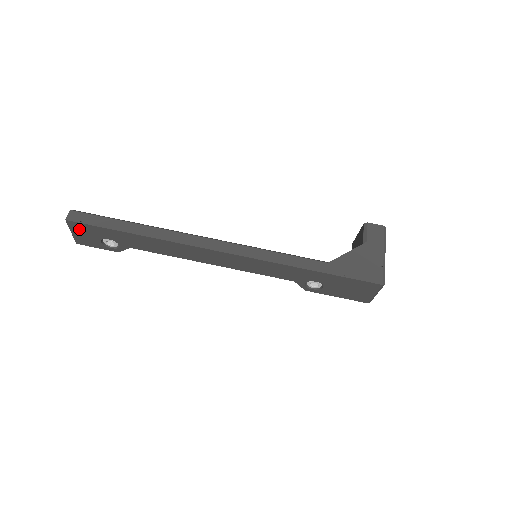
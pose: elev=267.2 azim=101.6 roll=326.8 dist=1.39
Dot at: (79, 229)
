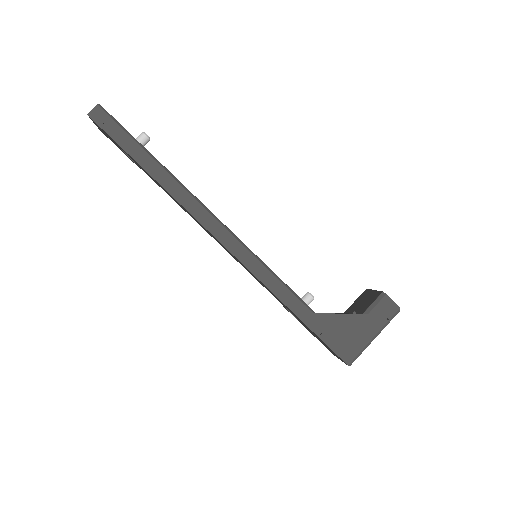
Dot at: occluded
